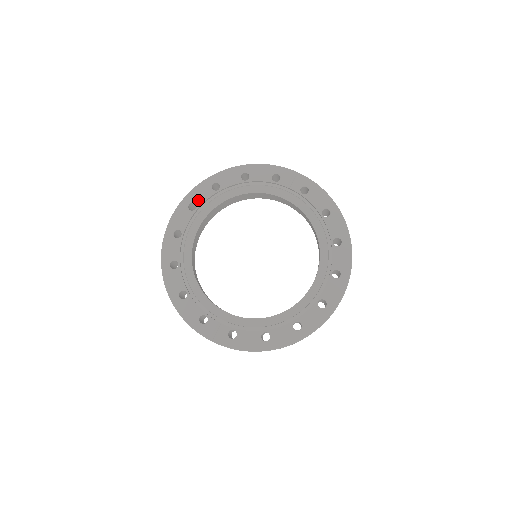
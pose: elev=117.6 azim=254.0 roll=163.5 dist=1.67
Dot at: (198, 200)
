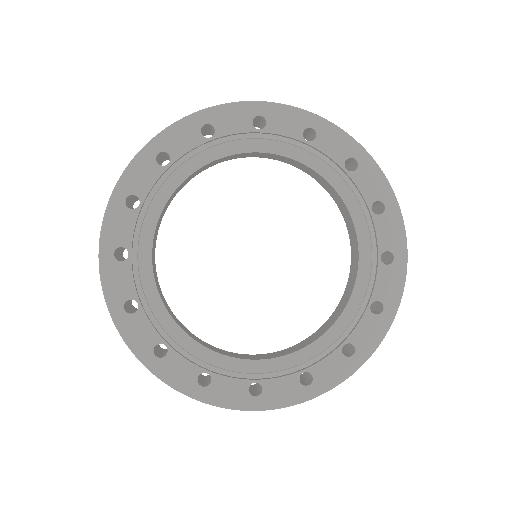
Dot at: (222, 126)
